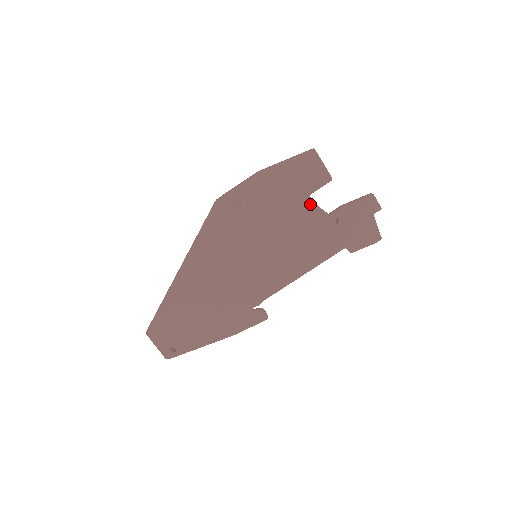
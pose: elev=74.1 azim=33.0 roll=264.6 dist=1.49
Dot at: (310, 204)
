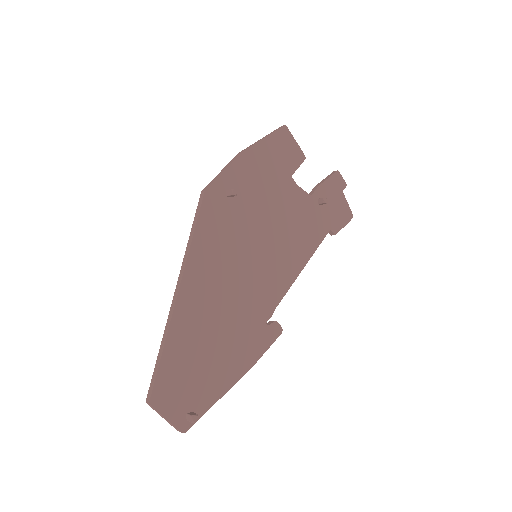
Dot at: (294, 186)
